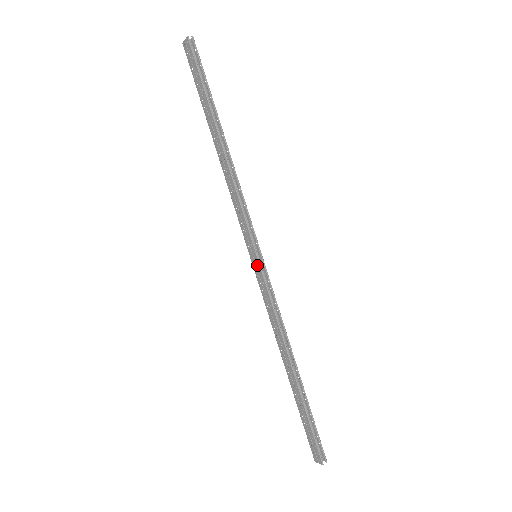
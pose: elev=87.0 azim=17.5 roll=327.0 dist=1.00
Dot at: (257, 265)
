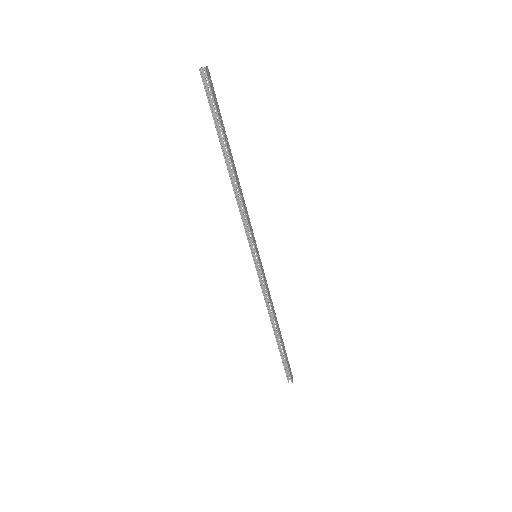
Dot at: (255, 263)
